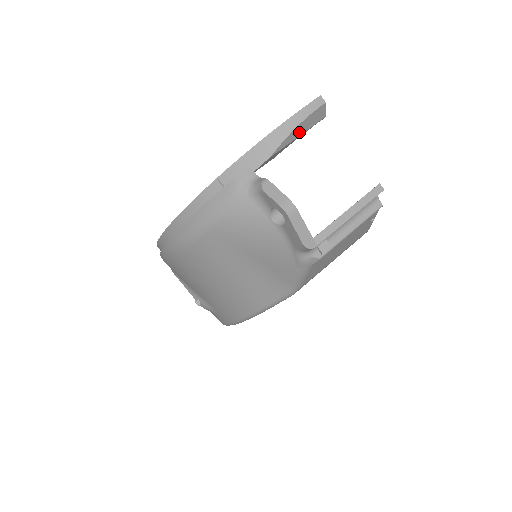
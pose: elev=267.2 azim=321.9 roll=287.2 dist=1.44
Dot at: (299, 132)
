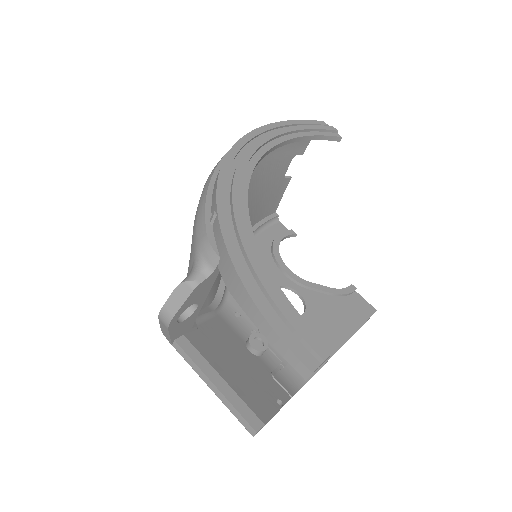
Dot at: occluded
